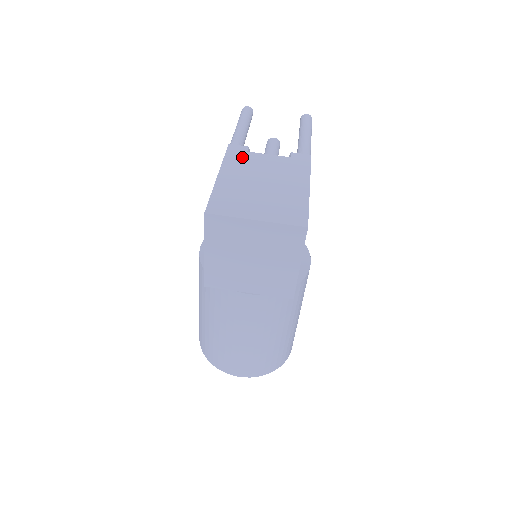
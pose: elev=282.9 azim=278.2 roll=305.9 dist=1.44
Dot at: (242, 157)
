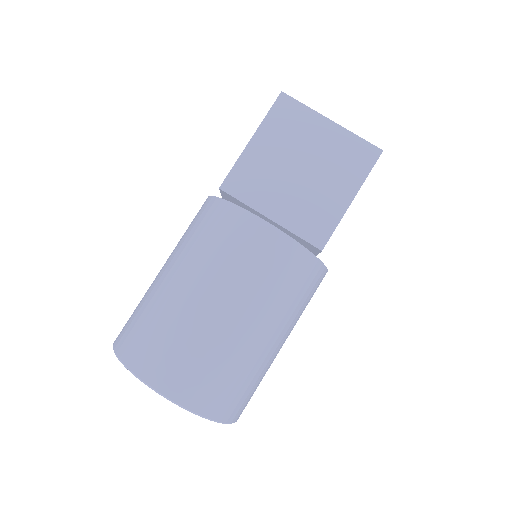
Dot at: occluded
